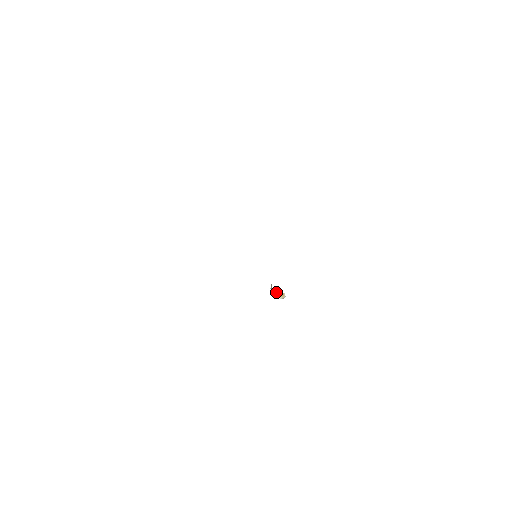
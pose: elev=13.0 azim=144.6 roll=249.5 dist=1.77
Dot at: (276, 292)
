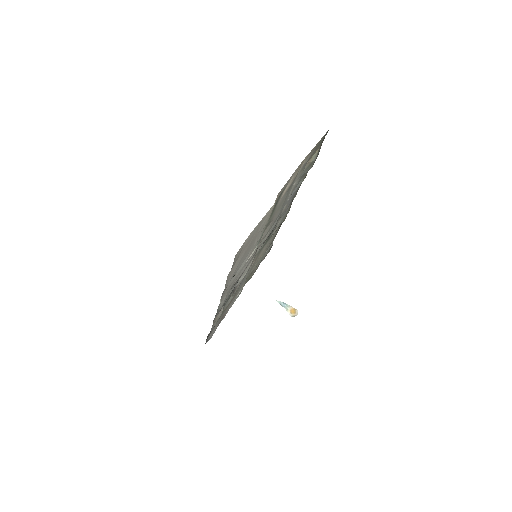
Dot at: (284, 306)
